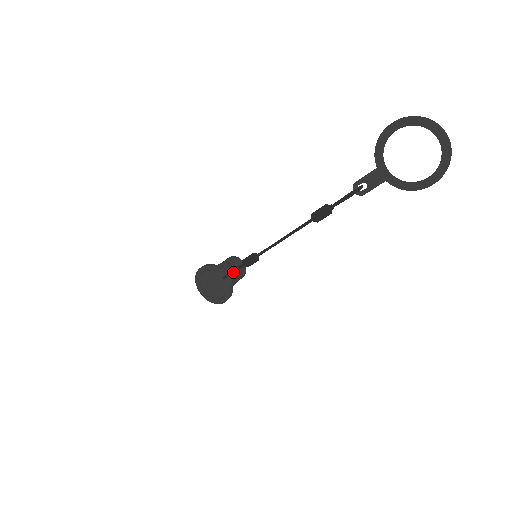
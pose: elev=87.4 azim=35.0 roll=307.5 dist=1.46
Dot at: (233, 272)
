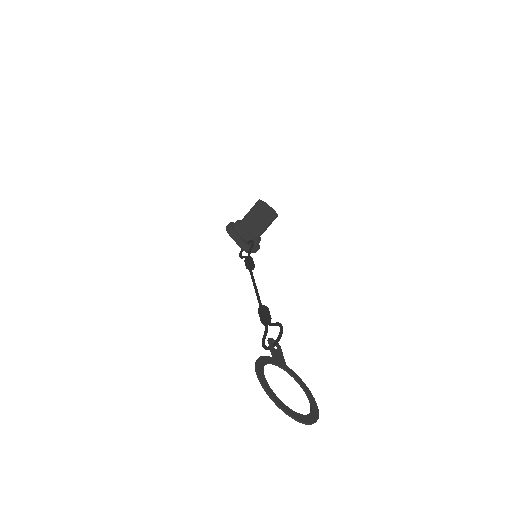
Dot at: occluded
